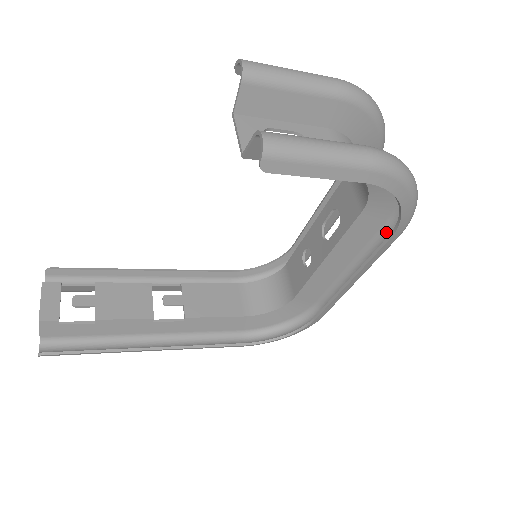
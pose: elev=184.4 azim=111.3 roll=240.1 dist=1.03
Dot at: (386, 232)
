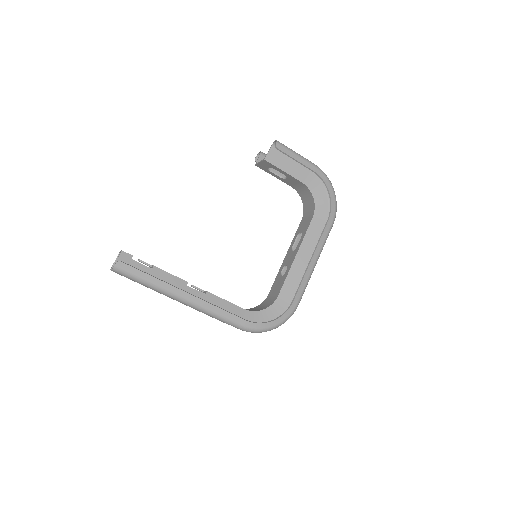
Dot at: occluded
